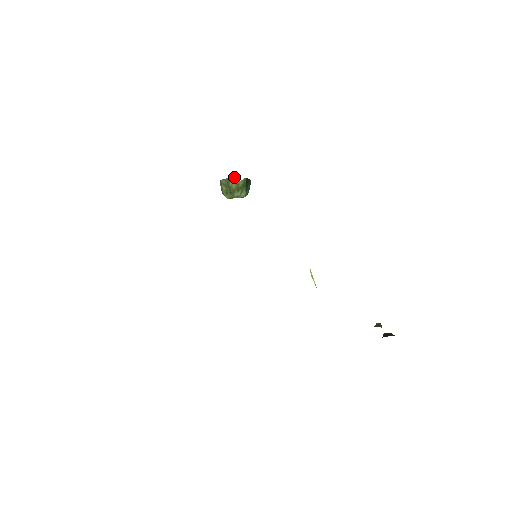
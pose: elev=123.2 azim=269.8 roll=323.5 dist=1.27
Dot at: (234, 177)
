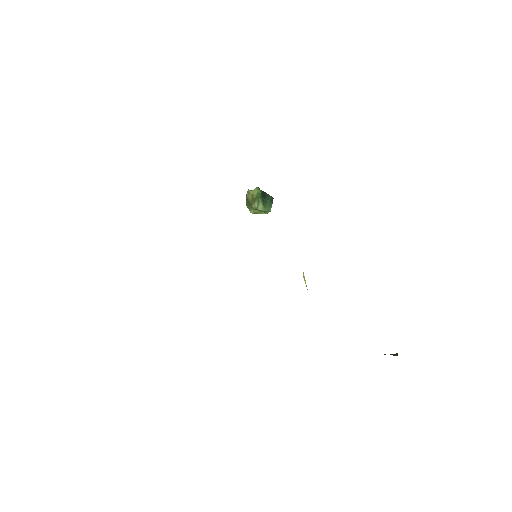
Dot at: occluded
